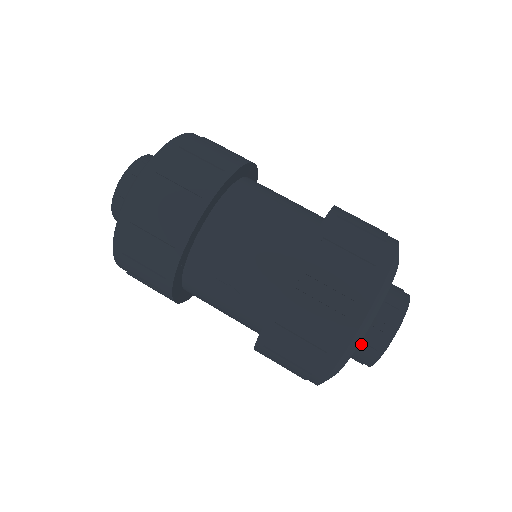
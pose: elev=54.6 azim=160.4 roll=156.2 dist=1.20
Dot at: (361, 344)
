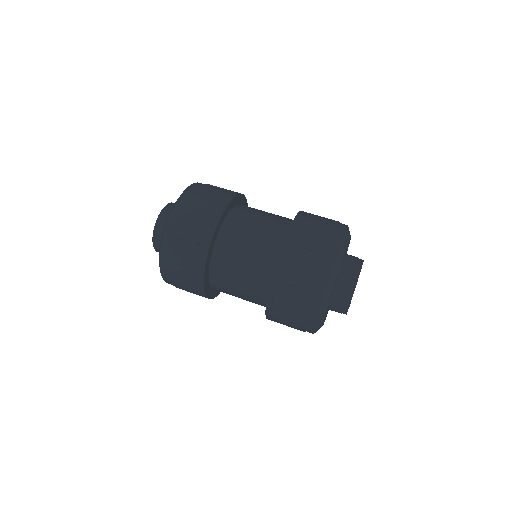
Dot at: (337, 292)
